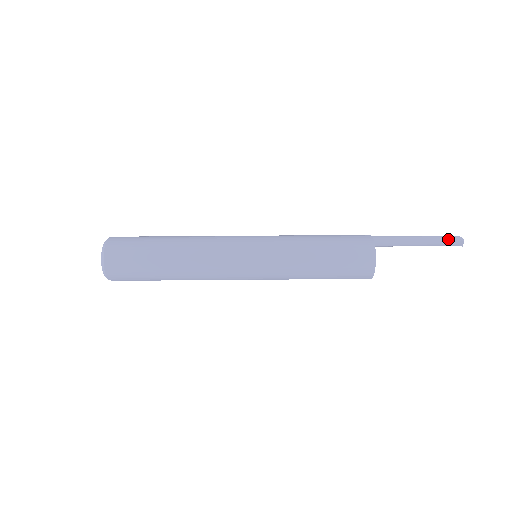
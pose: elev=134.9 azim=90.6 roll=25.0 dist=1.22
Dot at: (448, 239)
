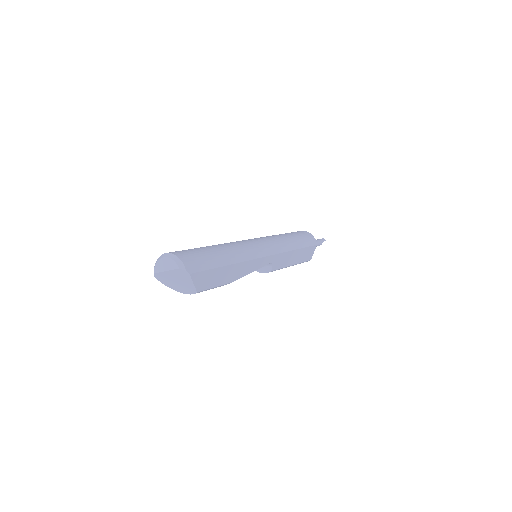
Dot at: (318, 239)
